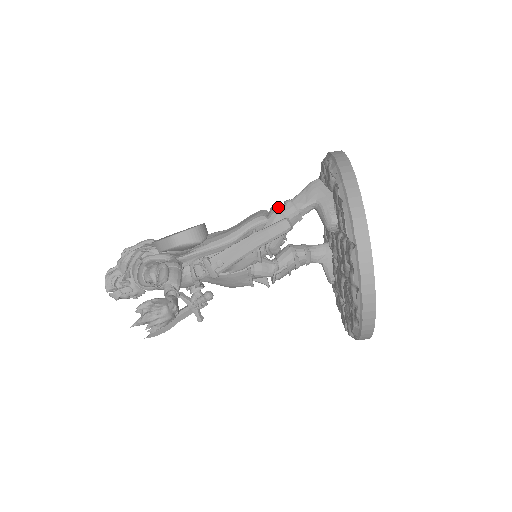
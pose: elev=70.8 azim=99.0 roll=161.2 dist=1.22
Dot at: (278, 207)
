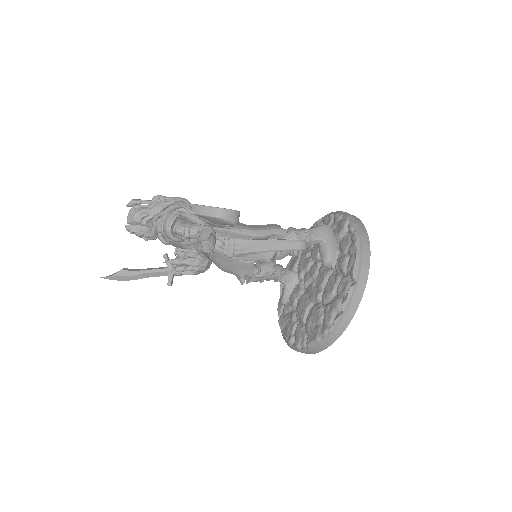
Dot at: (298, 230)
